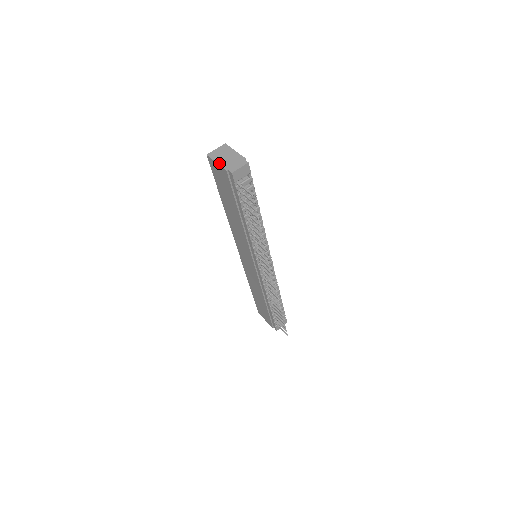
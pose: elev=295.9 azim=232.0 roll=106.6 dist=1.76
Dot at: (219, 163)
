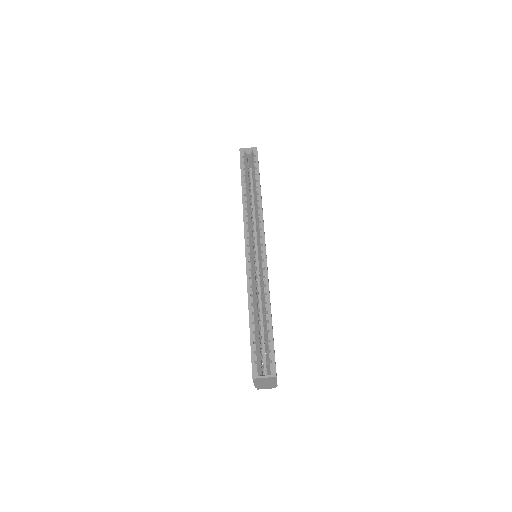
Dot at: (255, 385)
